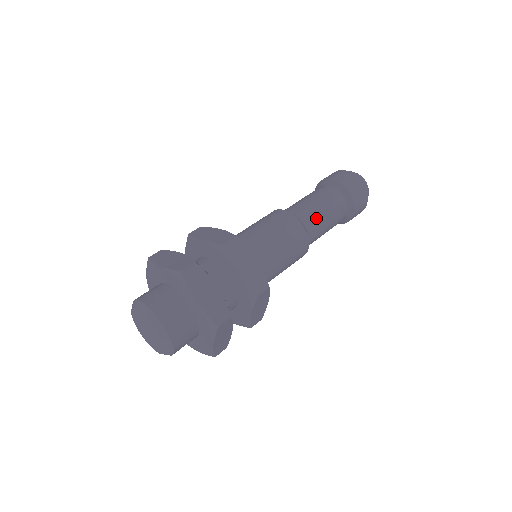
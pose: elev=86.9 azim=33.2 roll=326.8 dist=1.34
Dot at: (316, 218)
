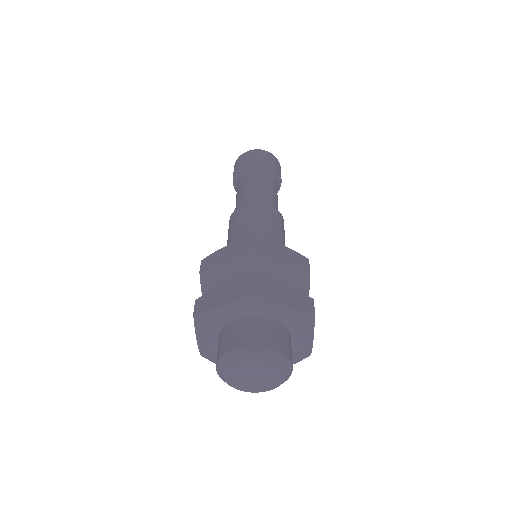
Dot at: (269, 196)
